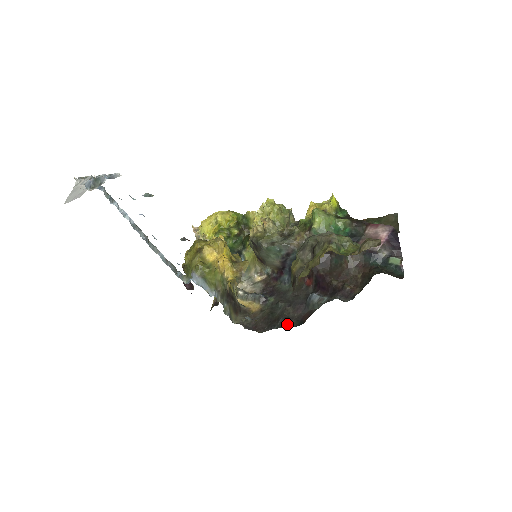
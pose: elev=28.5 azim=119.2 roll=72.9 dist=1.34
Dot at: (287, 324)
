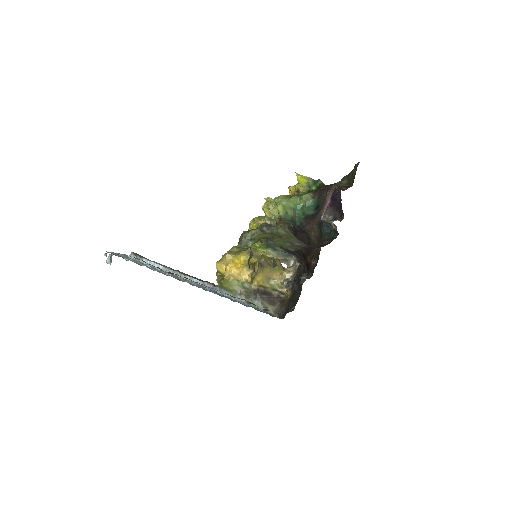
Dot at: (292, 308)
